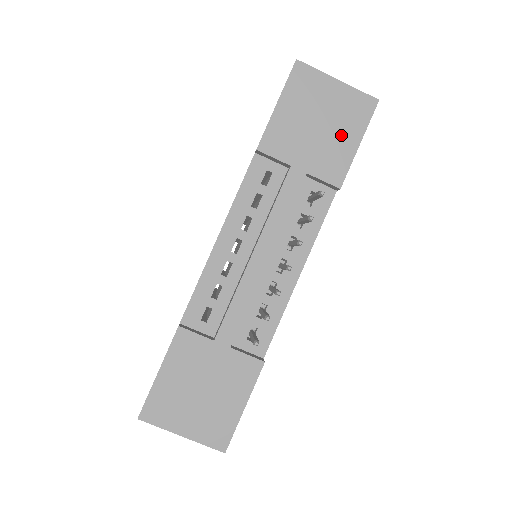
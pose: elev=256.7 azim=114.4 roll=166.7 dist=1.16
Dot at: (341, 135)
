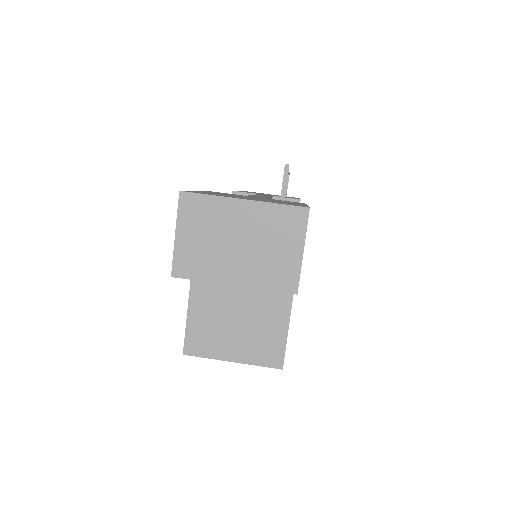
Dot at: occluded
